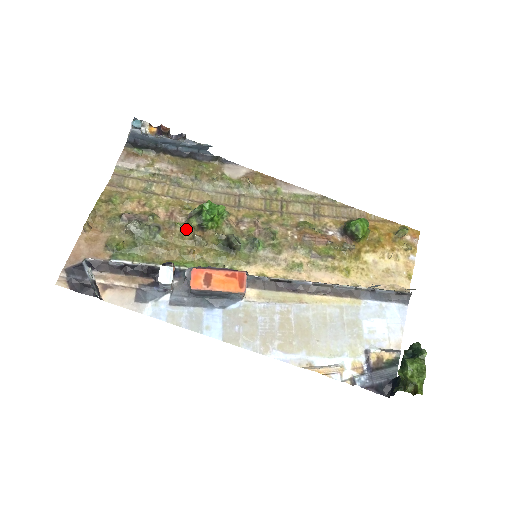
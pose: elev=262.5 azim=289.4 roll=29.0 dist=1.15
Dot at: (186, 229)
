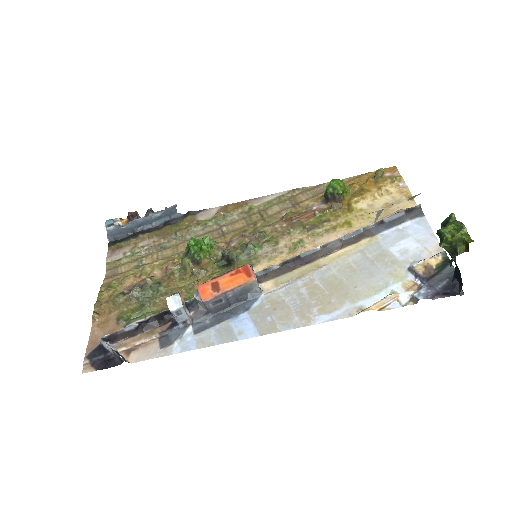
Dot at: (183, 271)
